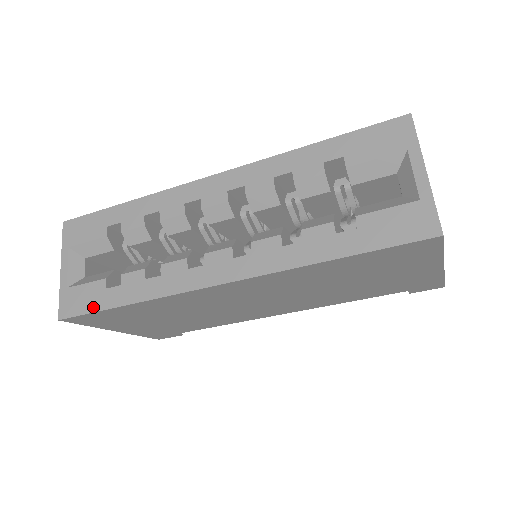
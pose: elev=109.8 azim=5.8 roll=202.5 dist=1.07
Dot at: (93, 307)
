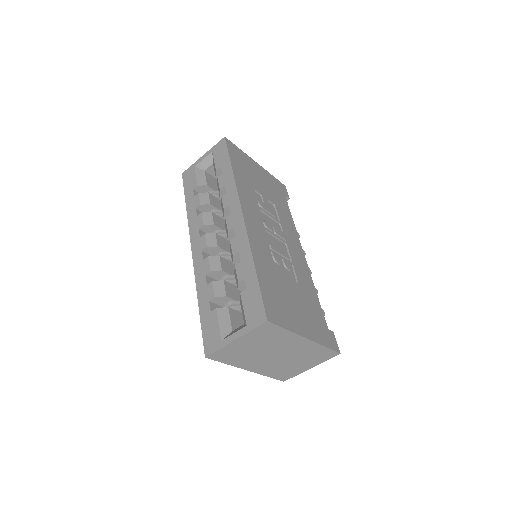
Dot at: (186, 188)
